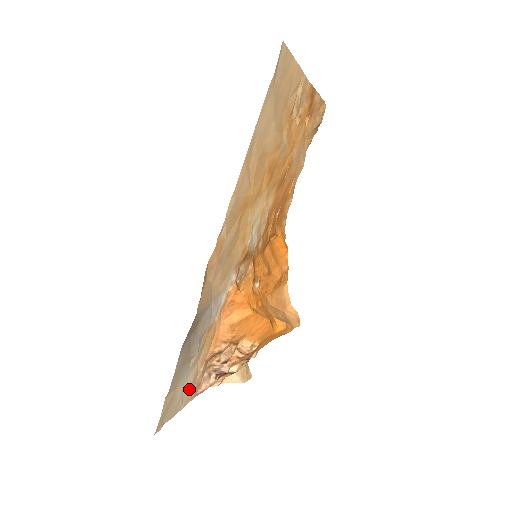
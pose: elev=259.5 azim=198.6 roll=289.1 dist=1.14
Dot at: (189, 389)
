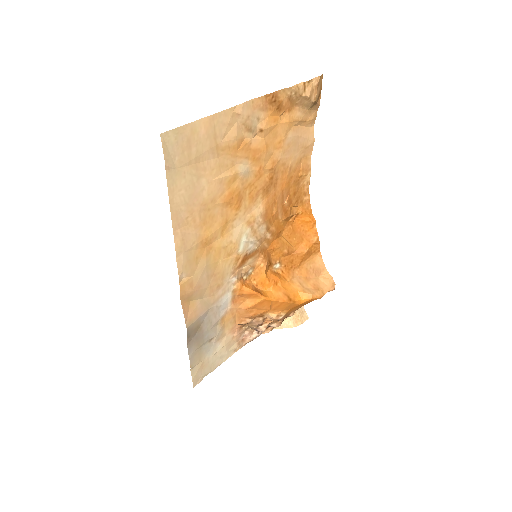
Dot at: (226, 350)
